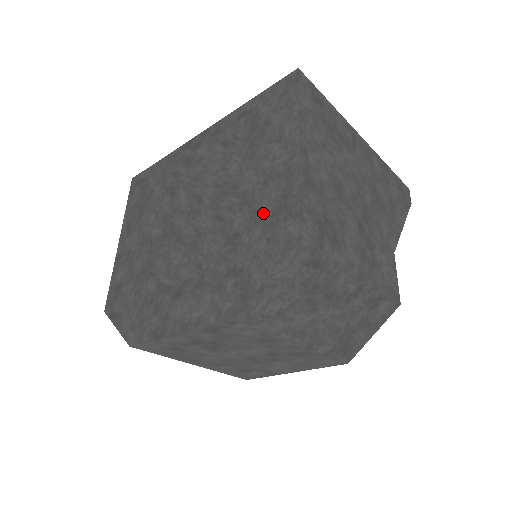
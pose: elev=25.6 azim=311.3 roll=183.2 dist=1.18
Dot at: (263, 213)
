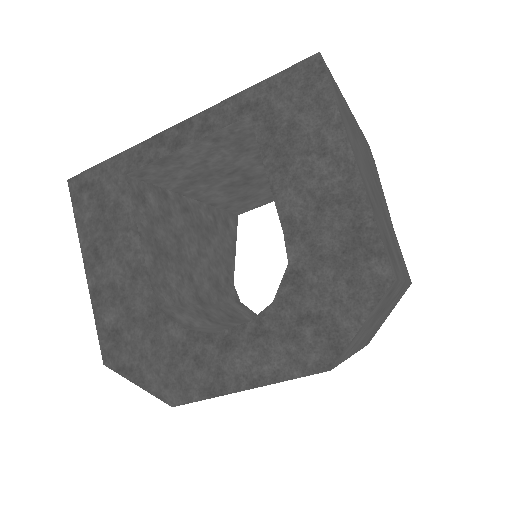
Dot at: (329, 248)
